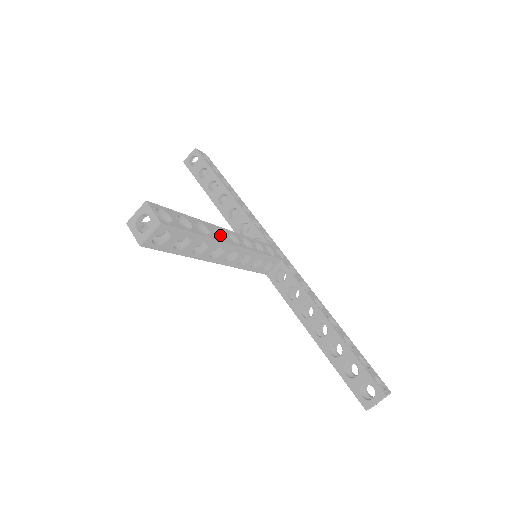
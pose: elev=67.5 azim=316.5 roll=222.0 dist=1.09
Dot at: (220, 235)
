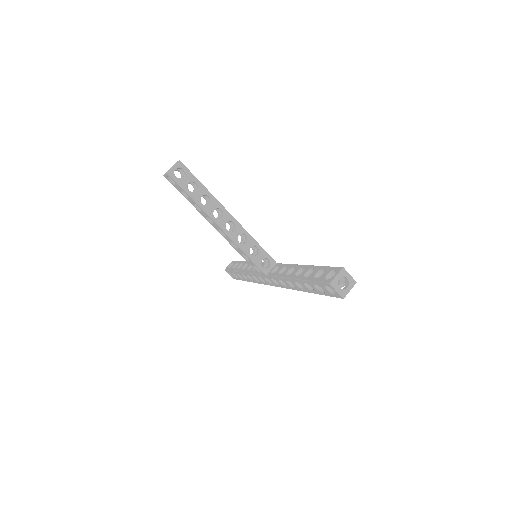
Dot at: occluded
